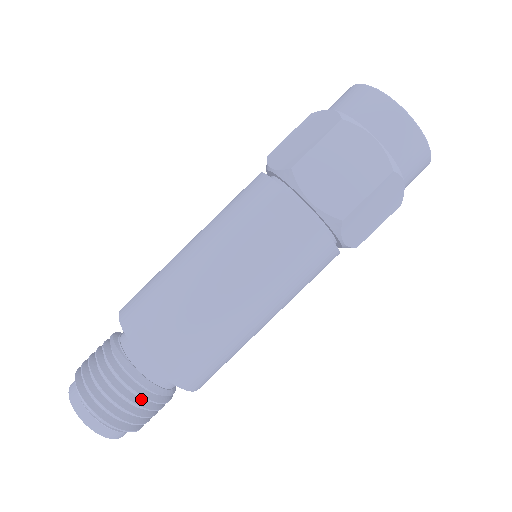
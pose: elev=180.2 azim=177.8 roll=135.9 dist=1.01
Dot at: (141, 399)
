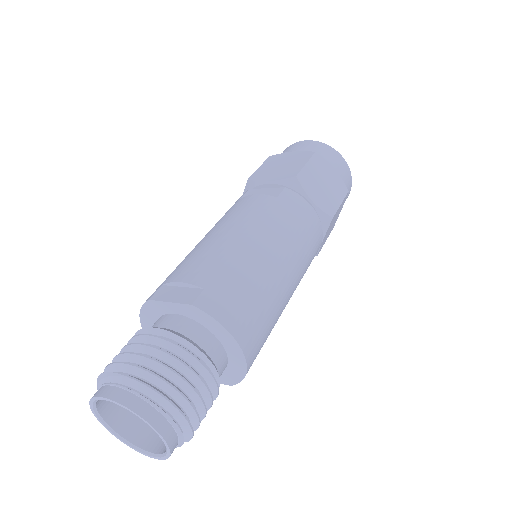
Dot at: (174, 355)
